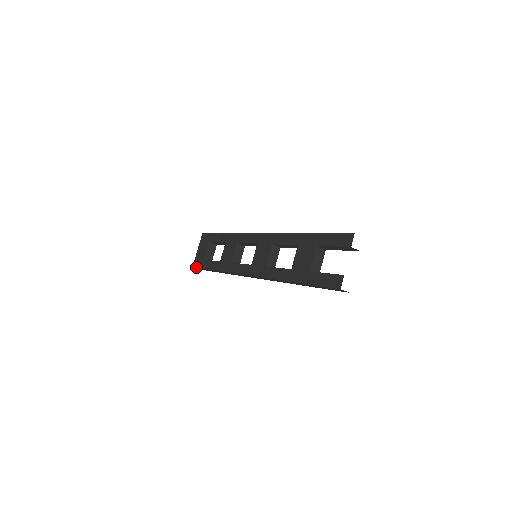
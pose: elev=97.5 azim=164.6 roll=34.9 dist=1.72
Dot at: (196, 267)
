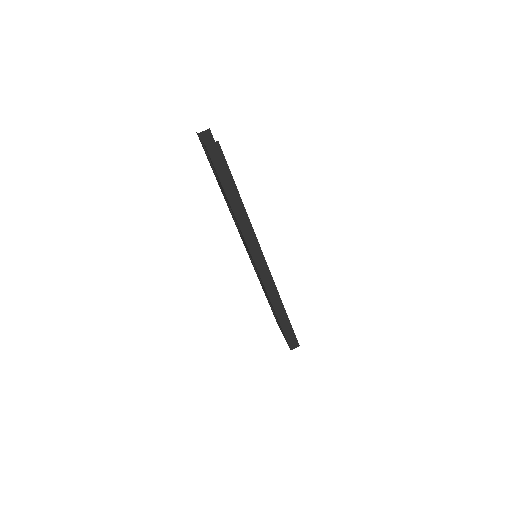
Dot at: (288, 344)
